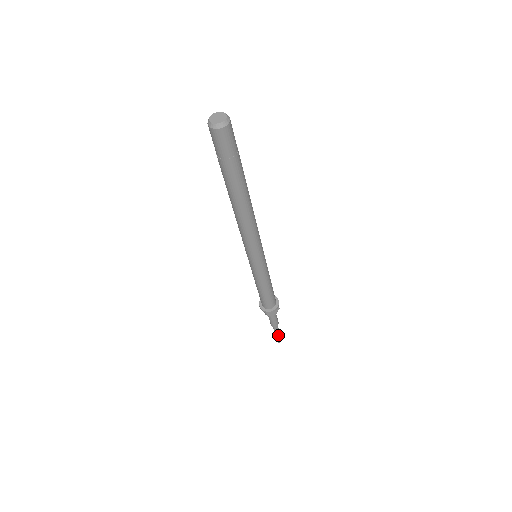
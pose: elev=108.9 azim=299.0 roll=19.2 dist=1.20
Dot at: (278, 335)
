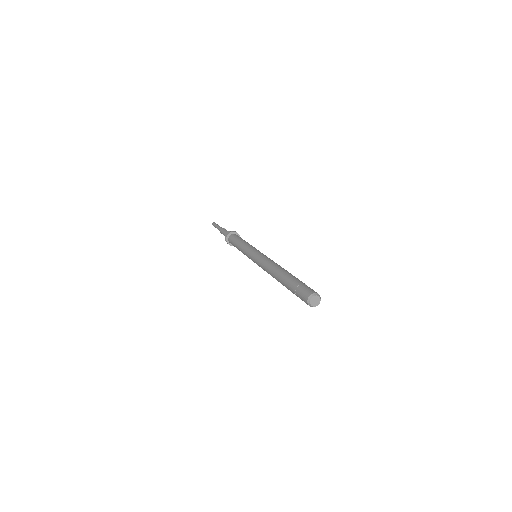
Dot at: occluded
